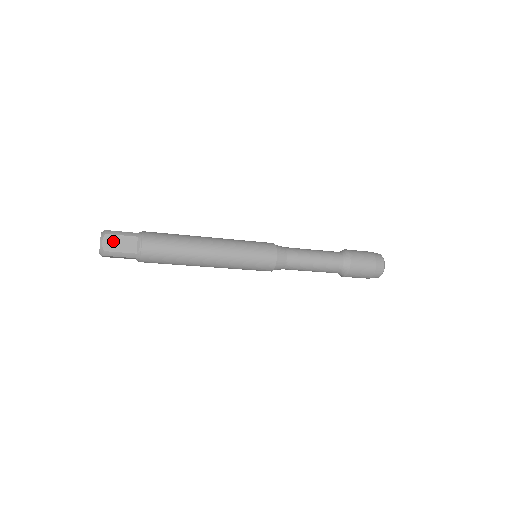
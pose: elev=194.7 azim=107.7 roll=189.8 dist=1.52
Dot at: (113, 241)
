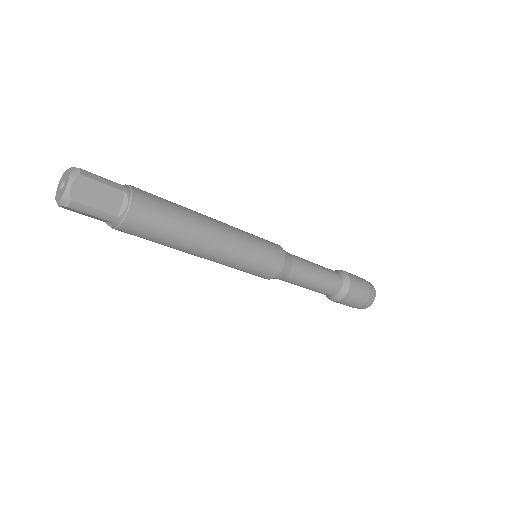
Dot at: (88, 189)
